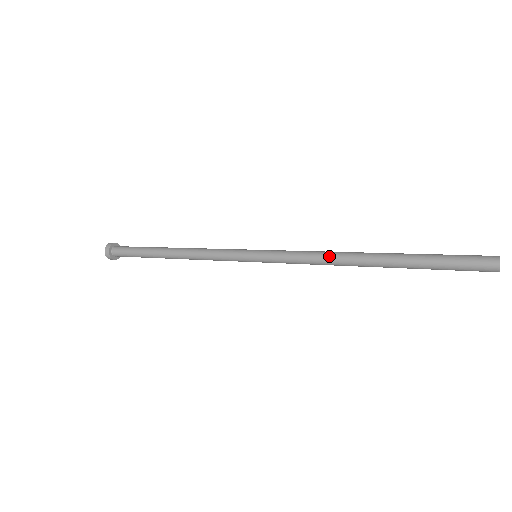
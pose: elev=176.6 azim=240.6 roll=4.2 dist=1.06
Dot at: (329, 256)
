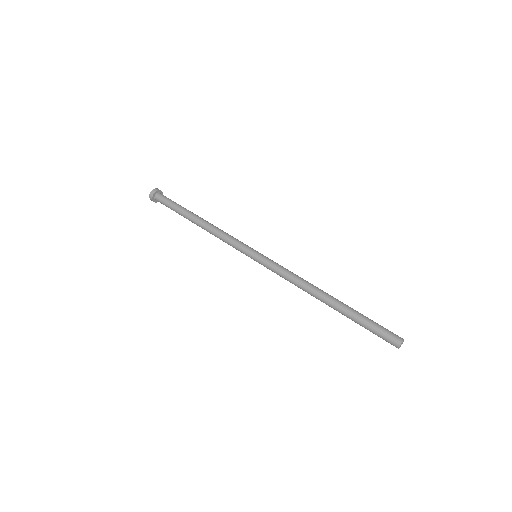
Dot at: occluded
